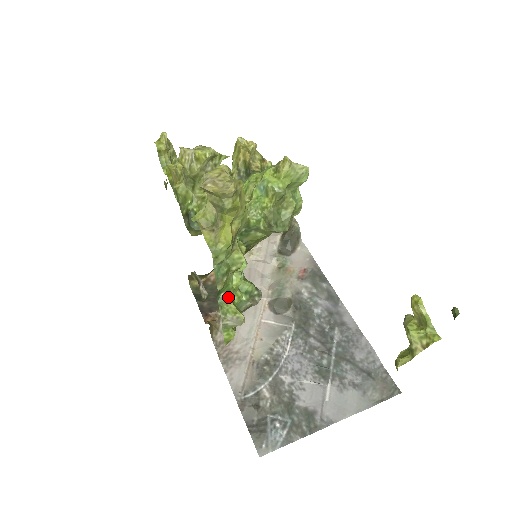
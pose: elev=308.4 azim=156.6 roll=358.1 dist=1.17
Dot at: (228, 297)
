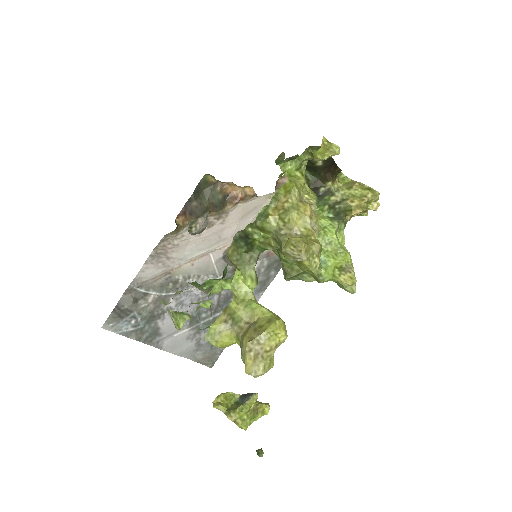
Dot at: (187, 317)
